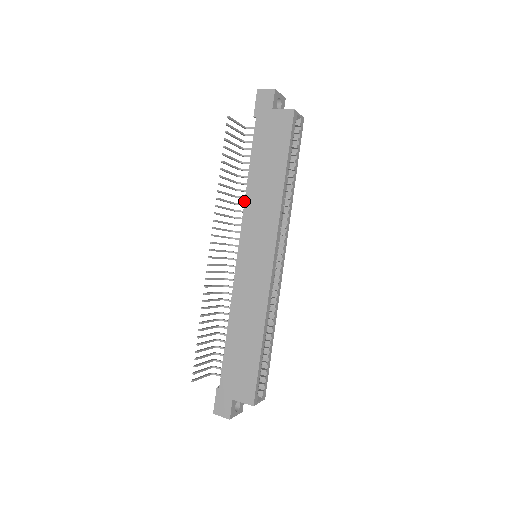
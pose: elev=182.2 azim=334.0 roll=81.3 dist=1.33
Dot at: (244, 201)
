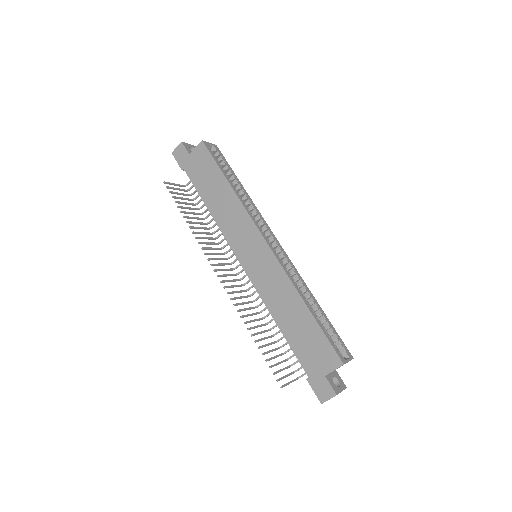
Dot at: (217, 225)
